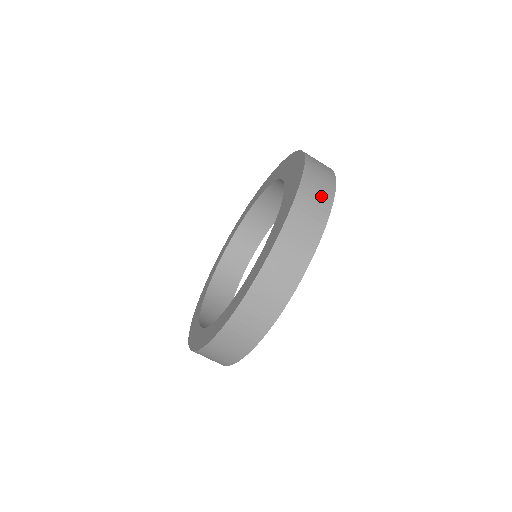
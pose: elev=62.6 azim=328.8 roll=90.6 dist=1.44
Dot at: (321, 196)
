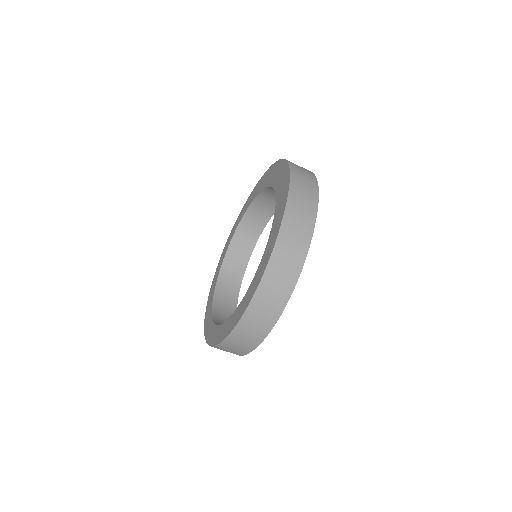
Dot at: (308, 181)
